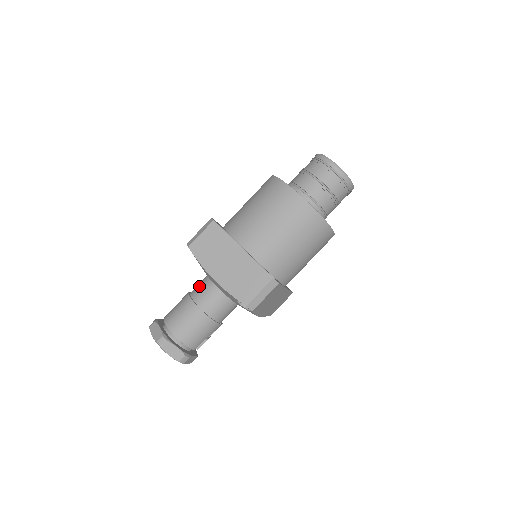
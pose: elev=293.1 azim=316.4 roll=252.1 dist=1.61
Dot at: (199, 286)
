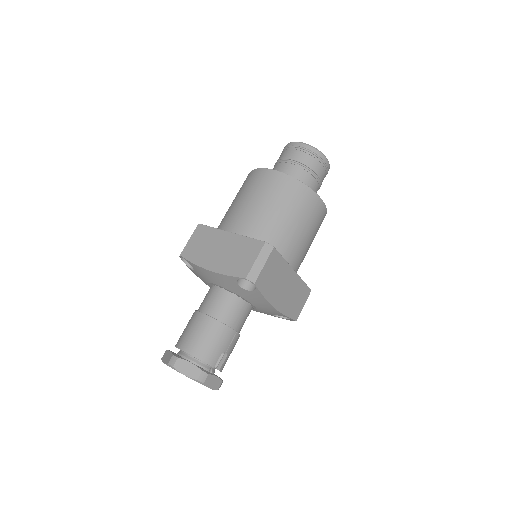
Dot at: (204, 298)
